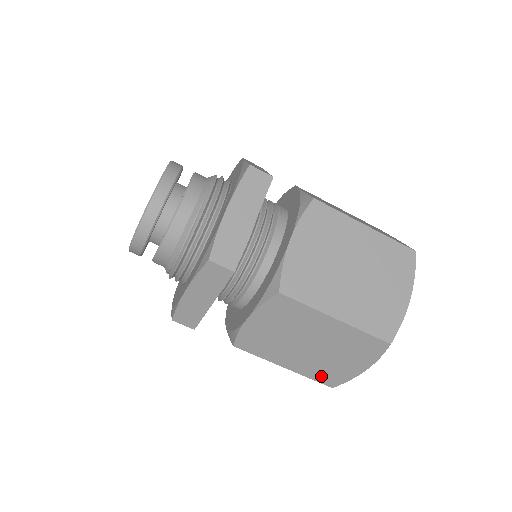
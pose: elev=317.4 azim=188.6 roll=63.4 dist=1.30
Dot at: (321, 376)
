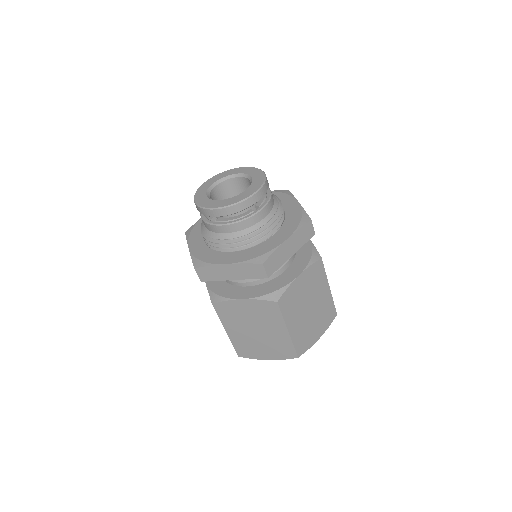
Dot at: (300, 343)
